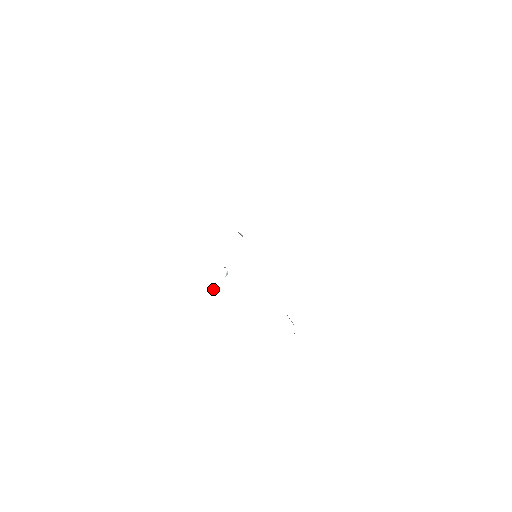
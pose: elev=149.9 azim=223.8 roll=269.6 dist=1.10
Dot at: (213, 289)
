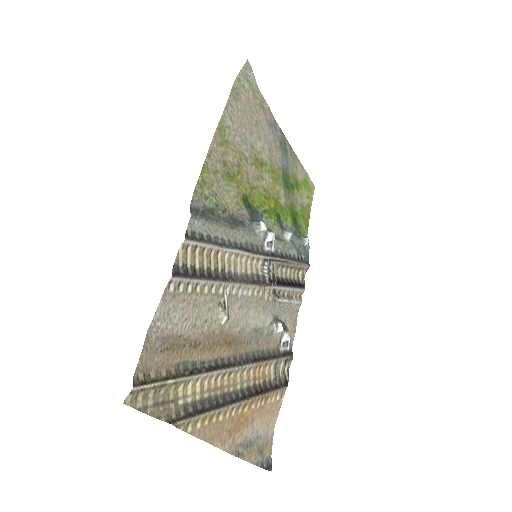
Dot at: (304, 238)
